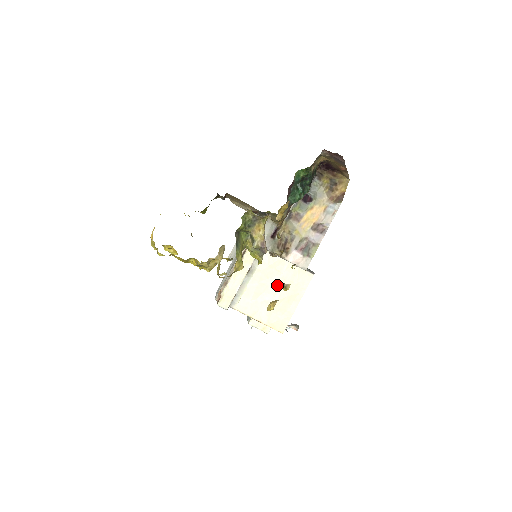
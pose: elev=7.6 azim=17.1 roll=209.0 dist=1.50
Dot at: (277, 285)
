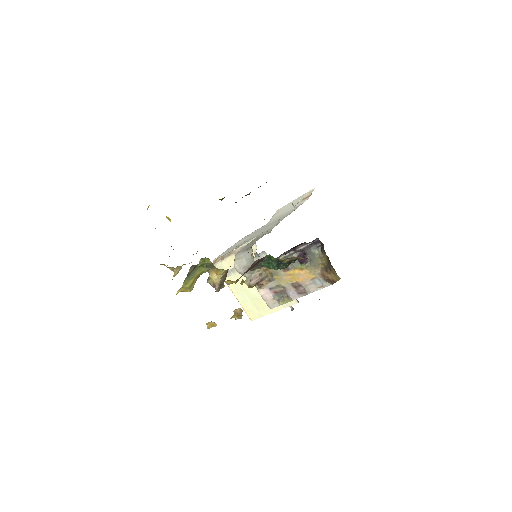
Dot at: occluded
